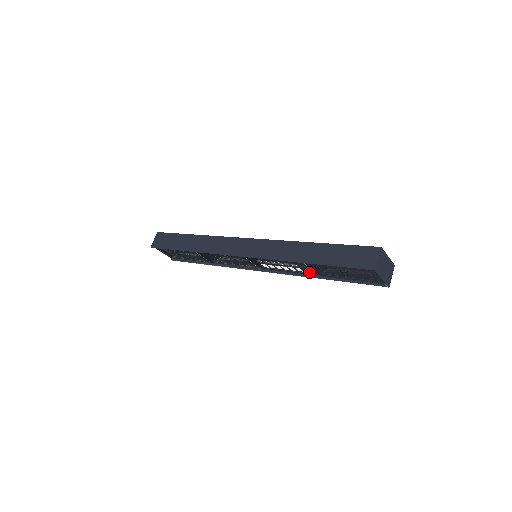
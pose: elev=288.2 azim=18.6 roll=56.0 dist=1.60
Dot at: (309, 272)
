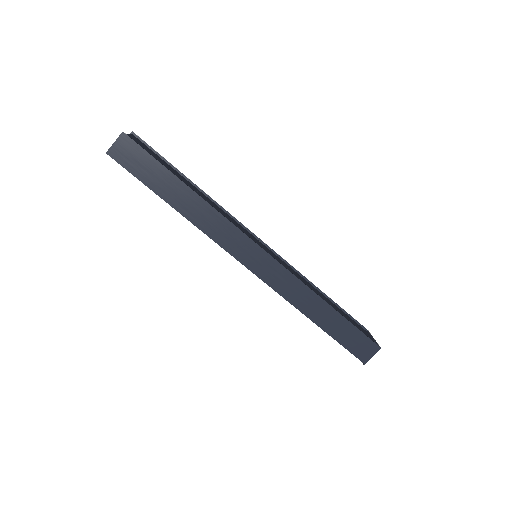
Dot at: occluded
